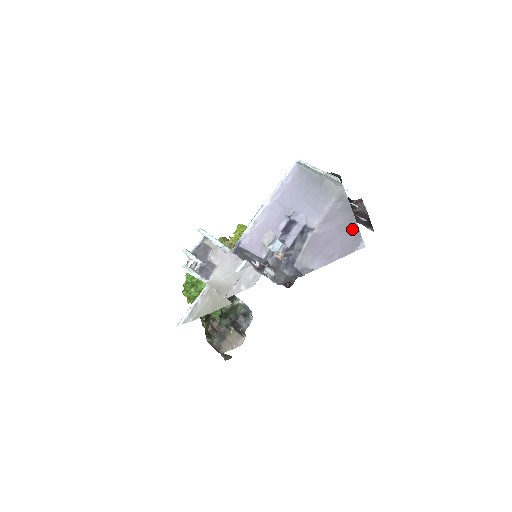
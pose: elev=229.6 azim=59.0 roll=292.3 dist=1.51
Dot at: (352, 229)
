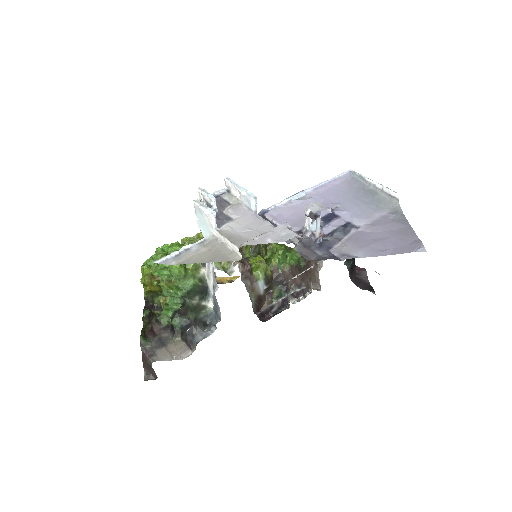
Dot at: (409, 236)
